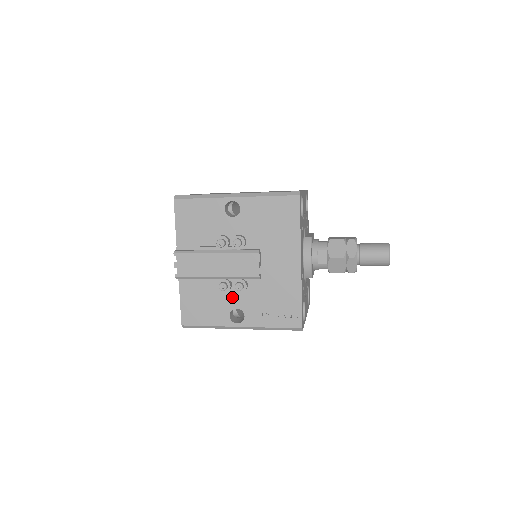
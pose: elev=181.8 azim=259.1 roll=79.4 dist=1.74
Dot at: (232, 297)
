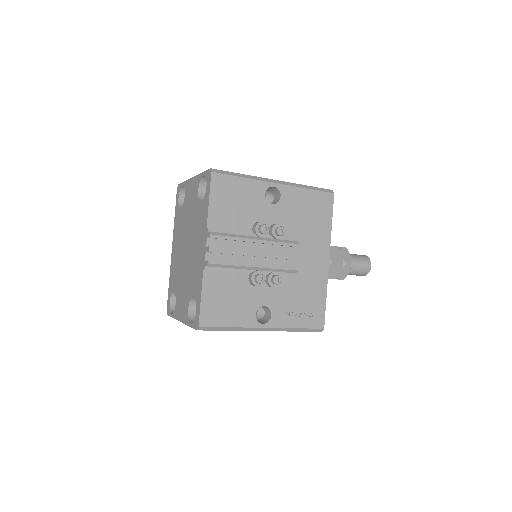
Dot at: (261, 293)
